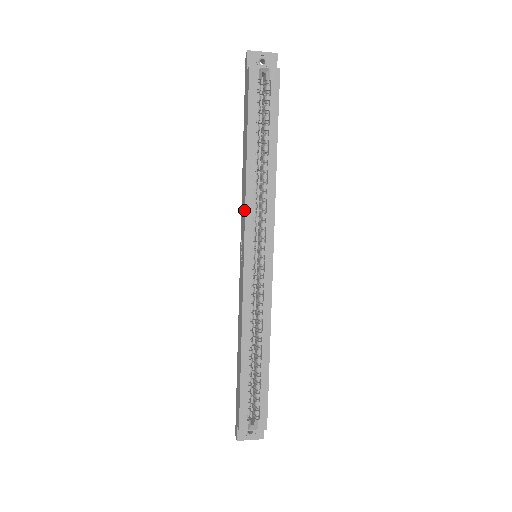
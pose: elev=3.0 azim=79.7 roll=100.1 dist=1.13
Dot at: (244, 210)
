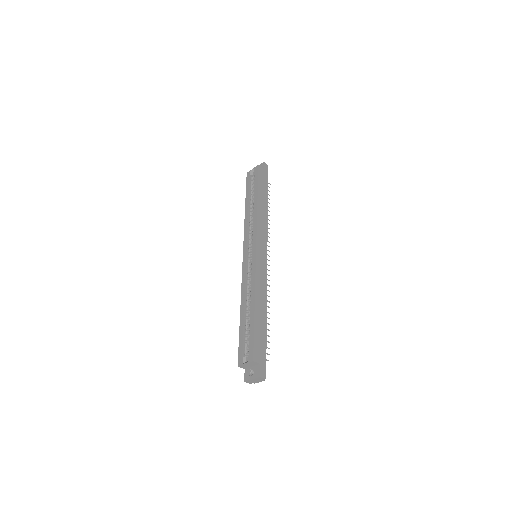
Dot at: (245, 233)
